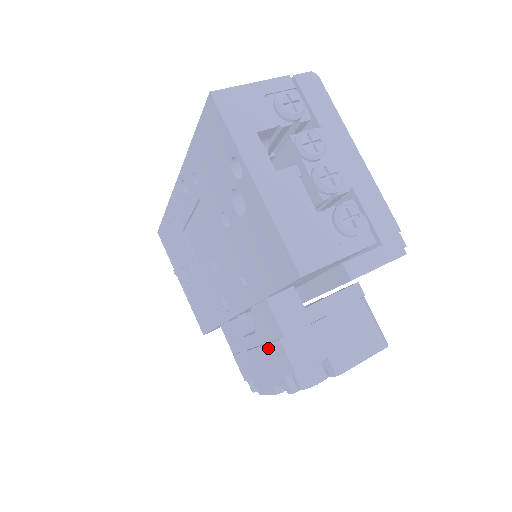
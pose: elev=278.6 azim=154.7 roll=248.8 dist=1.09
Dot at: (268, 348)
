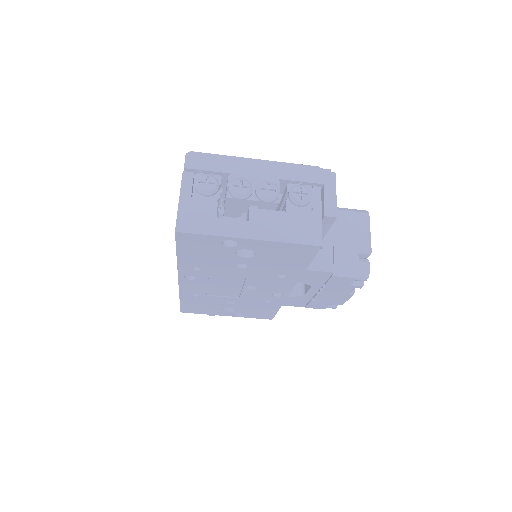
Dot at: (328, 285)
